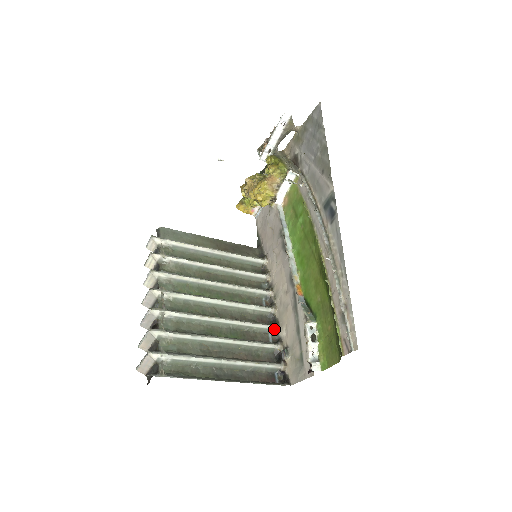
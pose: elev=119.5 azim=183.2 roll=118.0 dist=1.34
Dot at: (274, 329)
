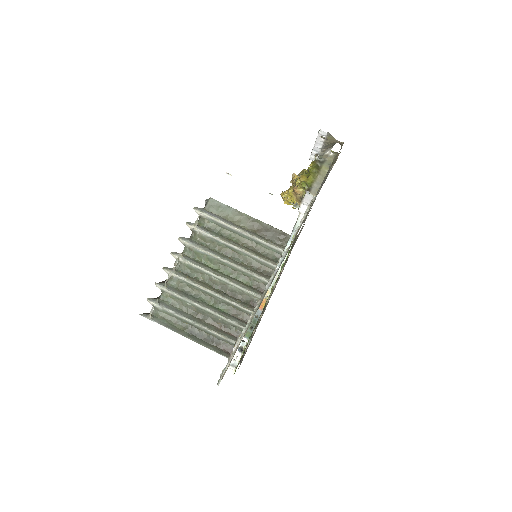
Dot at: (257, 316)
